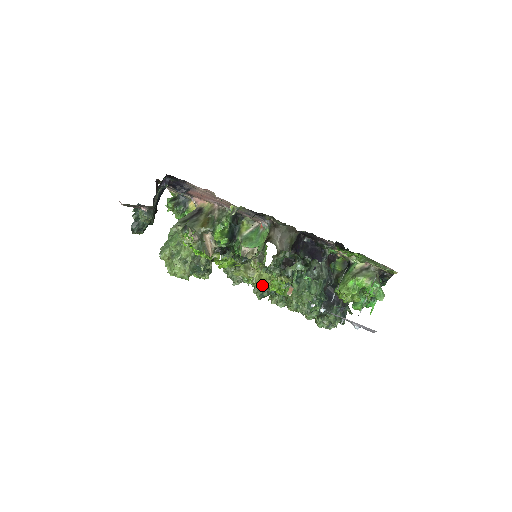
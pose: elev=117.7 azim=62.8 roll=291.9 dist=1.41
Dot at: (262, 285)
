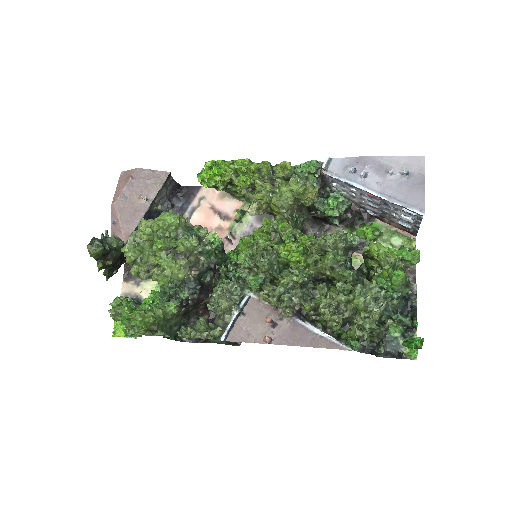
Dot at: (287, 193)
